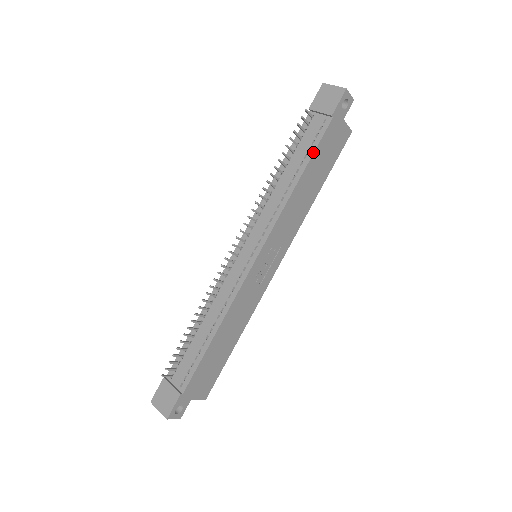
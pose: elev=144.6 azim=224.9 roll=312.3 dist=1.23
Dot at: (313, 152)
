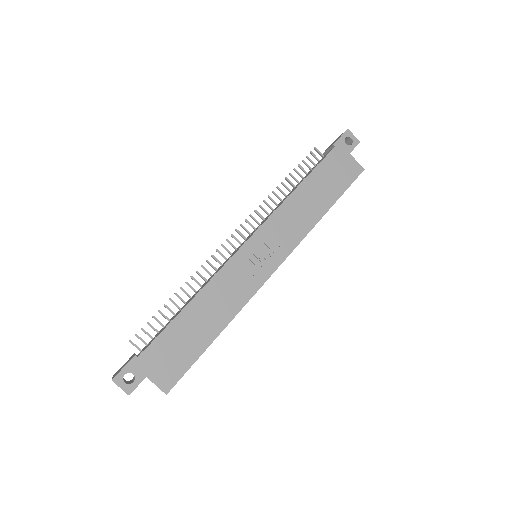
Dot at: (314, 168)
